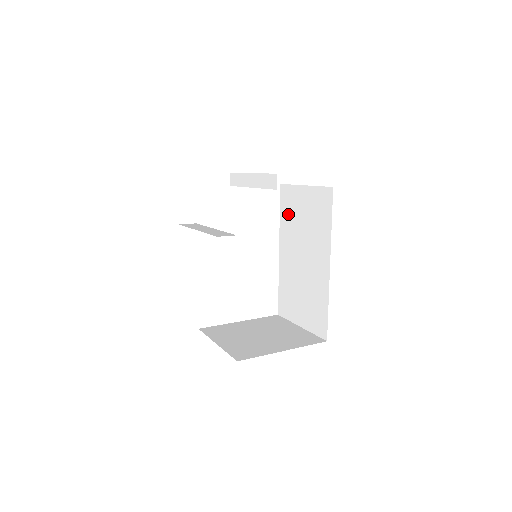
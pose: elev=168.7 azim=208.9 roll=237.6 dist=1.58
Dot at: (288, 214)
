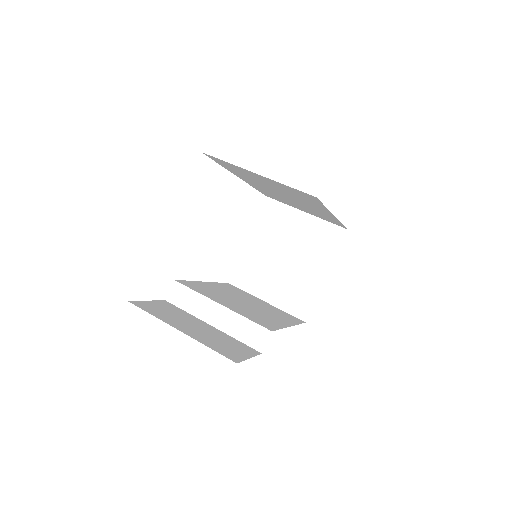
Dot at: occluded
